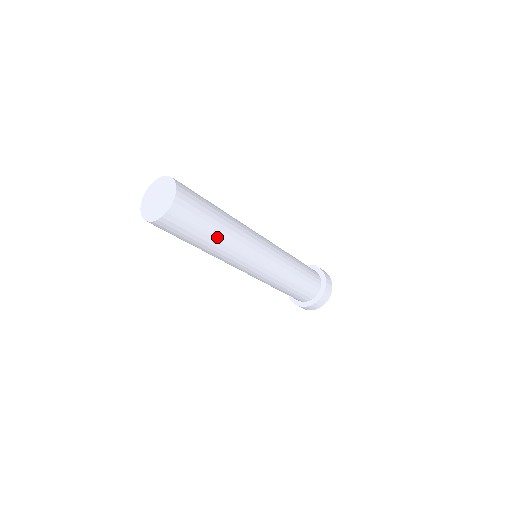
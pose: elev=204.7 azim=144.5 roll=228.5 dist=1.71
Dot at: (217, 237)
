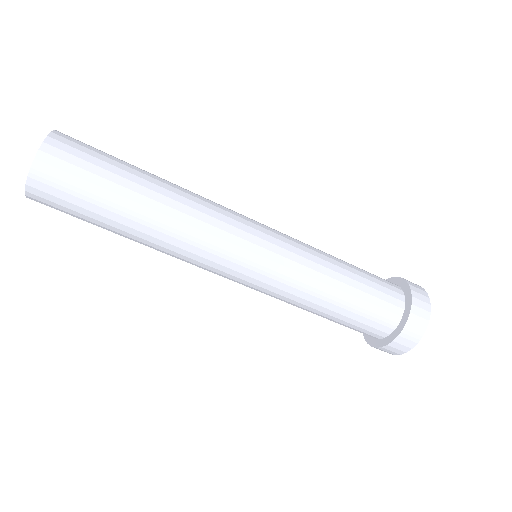
Dot at: (137, 216)
